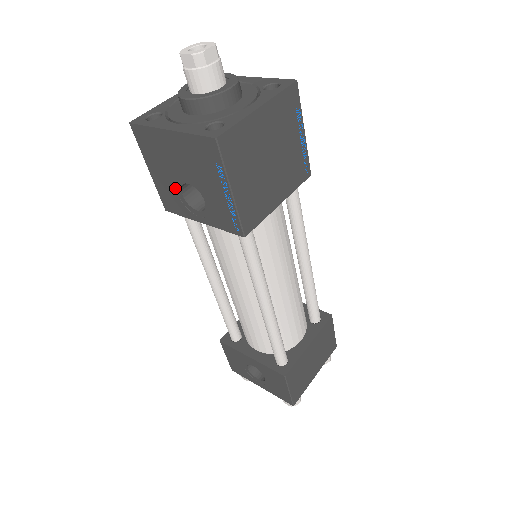
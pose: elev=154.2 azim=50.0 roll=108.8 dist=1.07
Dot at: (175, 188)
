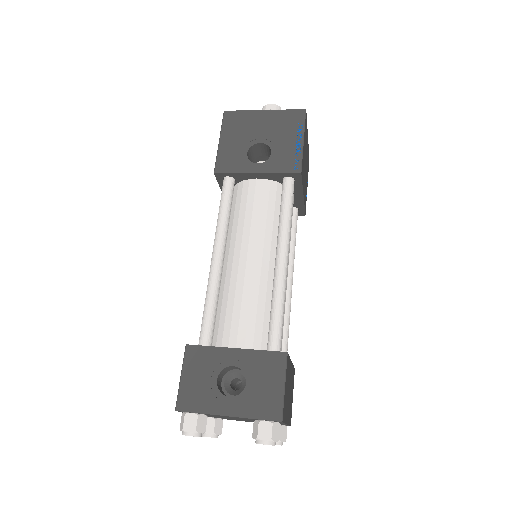
Dot at: (242, 149)
